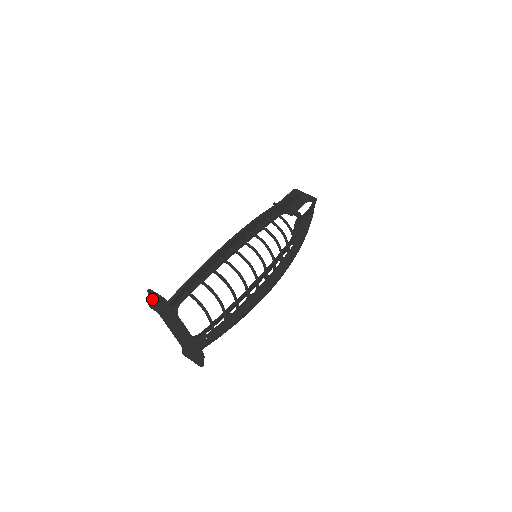
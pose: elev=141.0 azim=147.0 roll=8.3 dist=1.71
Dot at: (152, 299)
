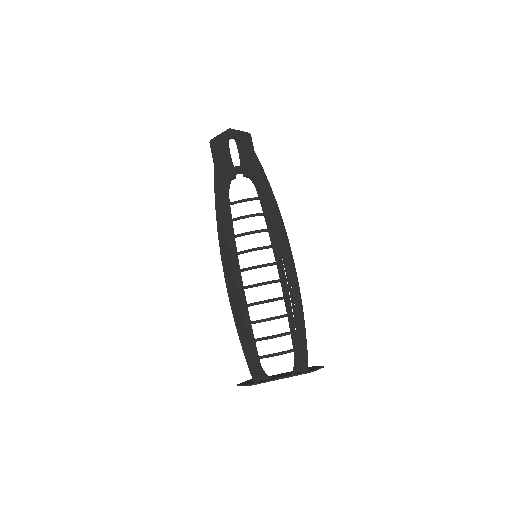
Dot at: occluded
